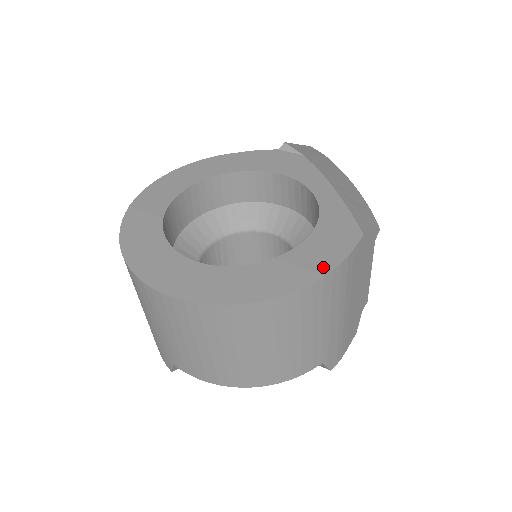
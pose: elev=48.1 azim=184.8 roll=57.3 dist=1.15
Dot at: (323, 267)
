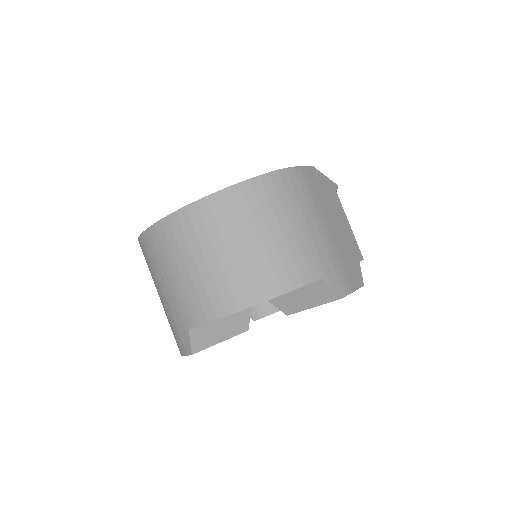
Dot at: occluded
